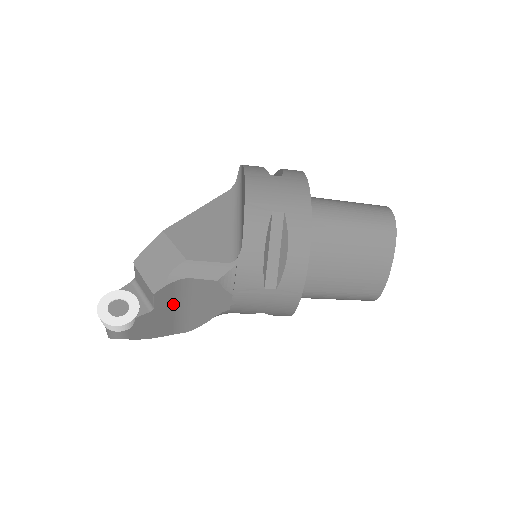
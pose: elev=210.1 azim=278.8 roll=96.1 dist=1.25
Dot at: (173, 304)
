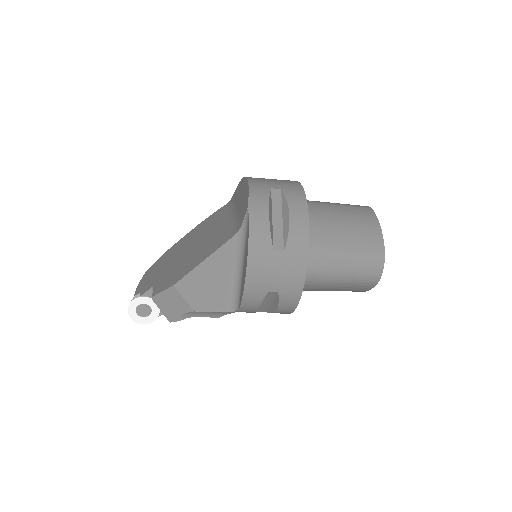
Dot at: occluded
